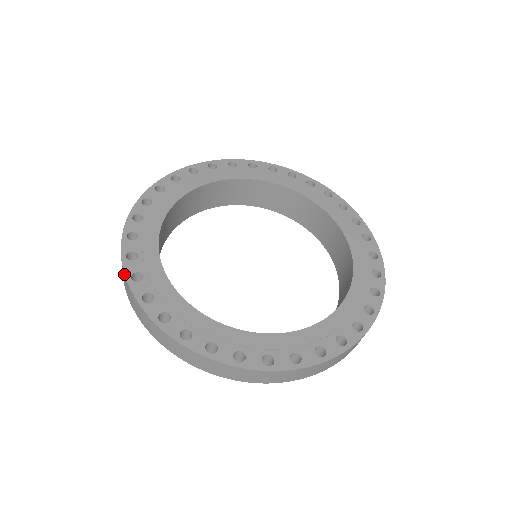
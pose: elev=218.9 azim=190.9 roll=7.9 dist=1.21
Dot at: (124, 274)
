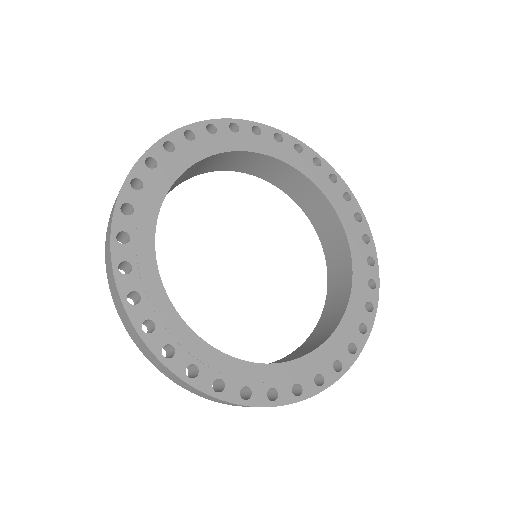
Dot at: (152, 354)
